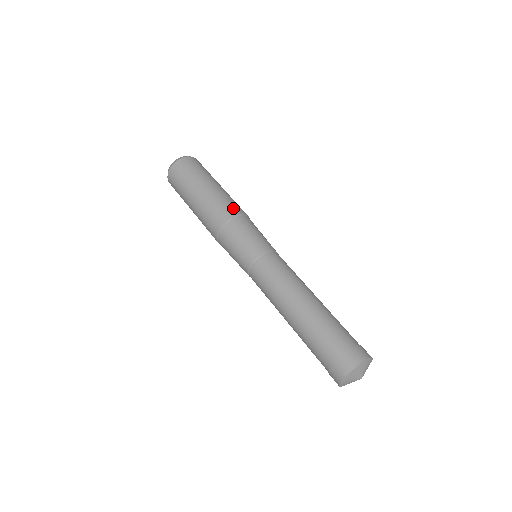
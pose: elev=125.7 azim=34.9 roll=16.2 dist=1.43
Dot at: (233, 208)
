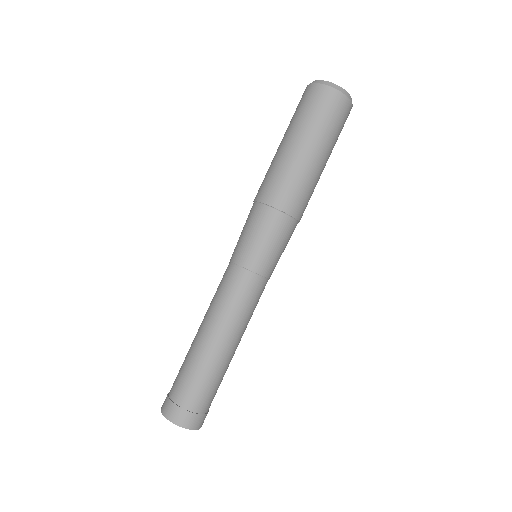
Dot at: (280, 195)
